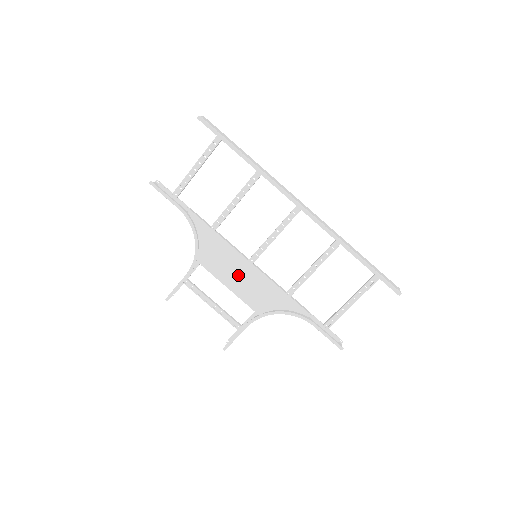
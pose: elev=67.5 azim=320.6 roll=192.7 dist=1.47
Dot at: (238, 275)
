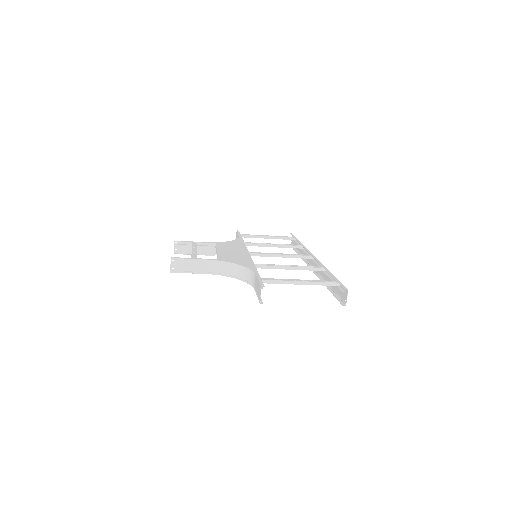
Dot at: occluded
